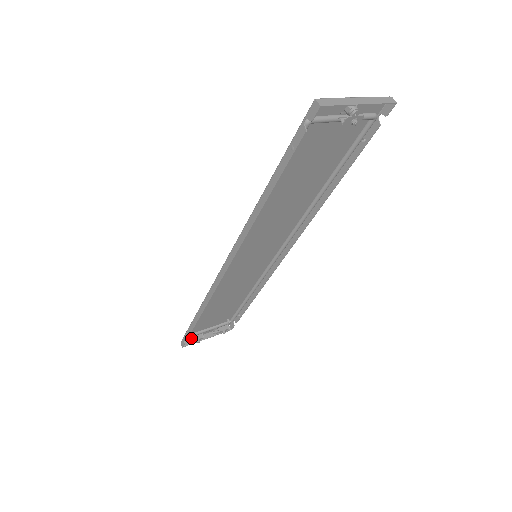
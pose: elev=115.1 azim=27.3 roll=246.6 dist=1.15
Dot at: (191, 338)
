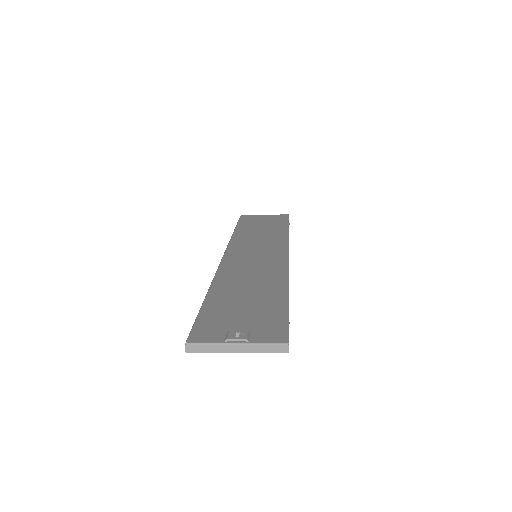
Dot at: occluded
